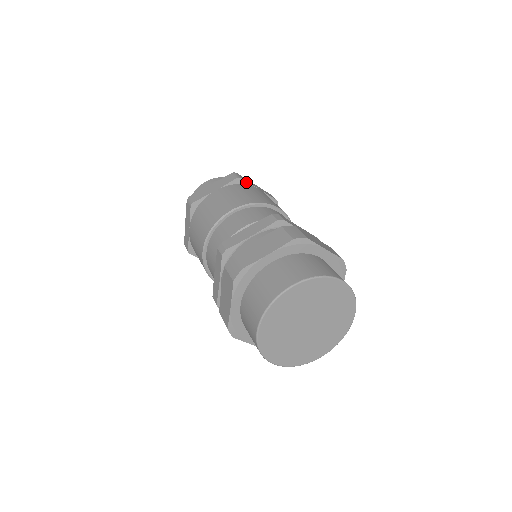
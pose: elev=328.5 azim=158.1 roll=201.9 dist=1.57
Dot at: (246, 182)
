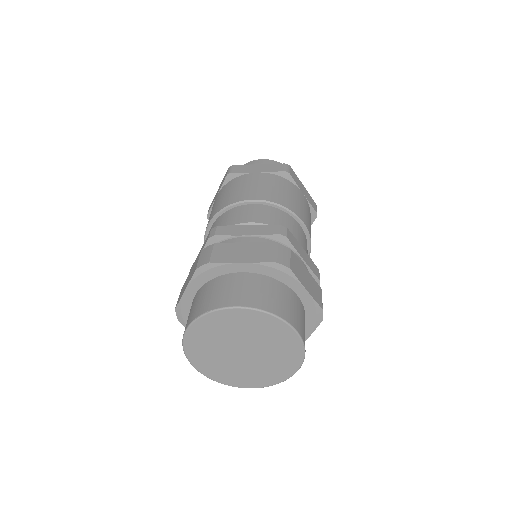
Dot at: (238, 174)
